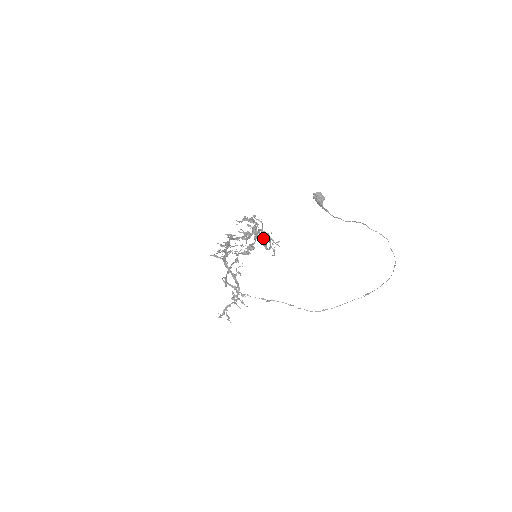
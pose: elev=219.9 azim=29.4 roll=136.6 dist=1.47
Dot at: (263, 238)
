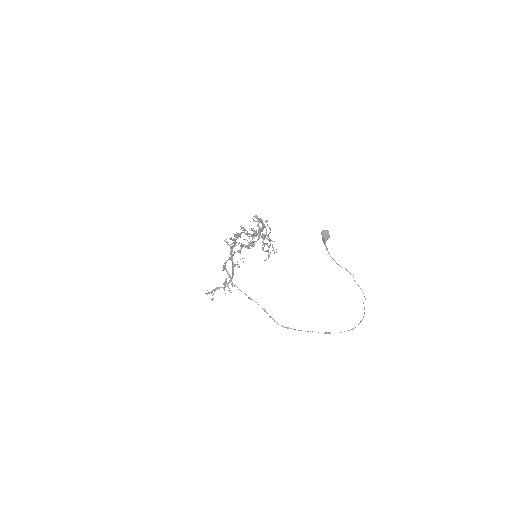
Dot at: occluded
